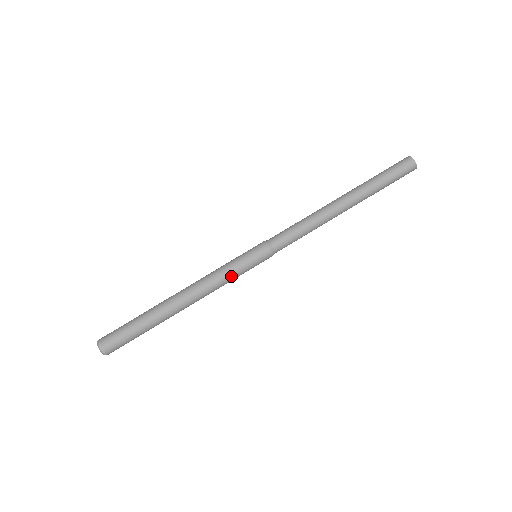
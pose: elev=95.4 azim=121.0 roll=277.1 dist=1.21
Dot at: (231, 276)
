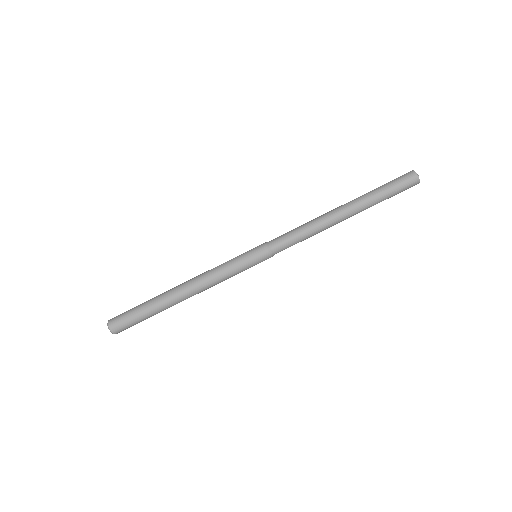
Dot at: occluded
